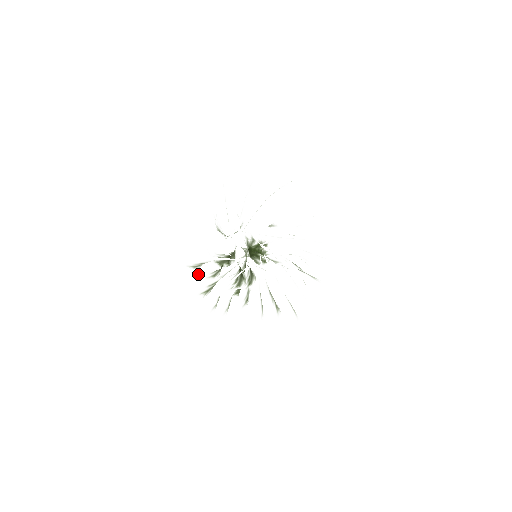
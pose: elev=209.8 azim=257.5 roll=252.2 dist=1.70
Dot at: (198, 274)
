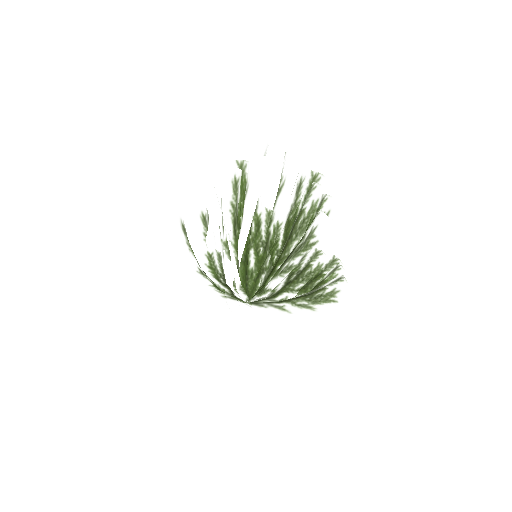
Dot at: occluded
